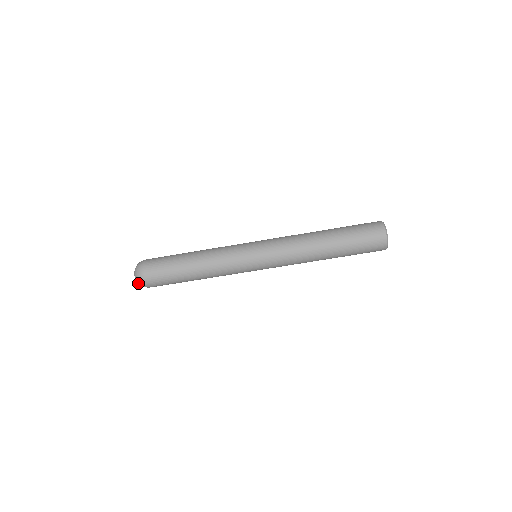
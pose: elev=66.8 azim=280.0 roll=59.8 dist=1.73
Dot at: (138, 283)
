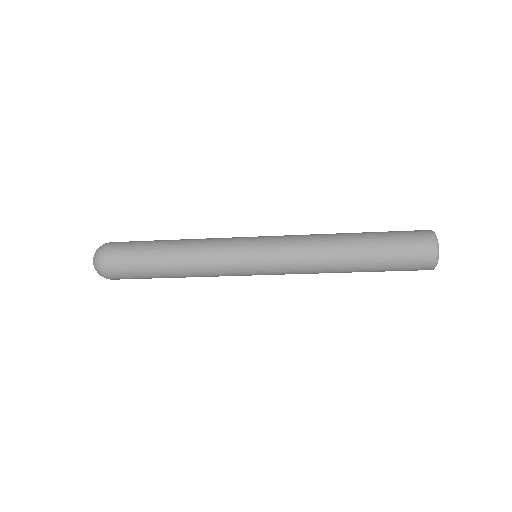
Dot at: occluded
